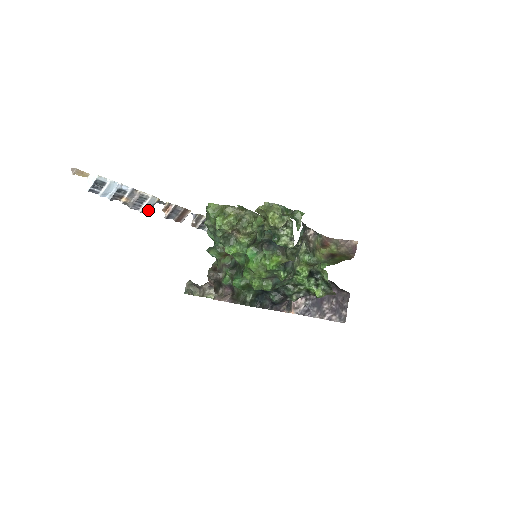
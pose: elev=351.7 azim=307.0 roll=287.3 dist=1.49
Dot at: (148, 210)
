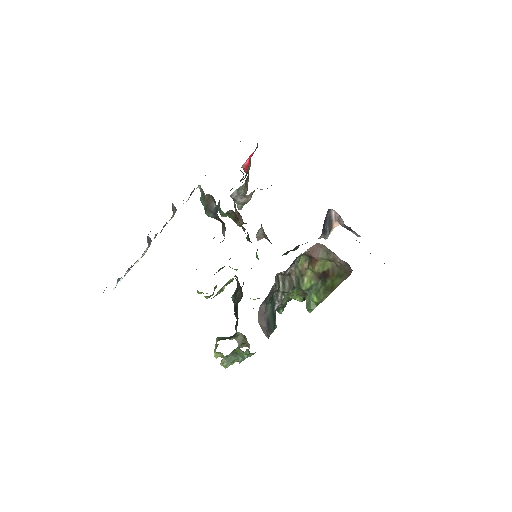
Dot at: occluded
